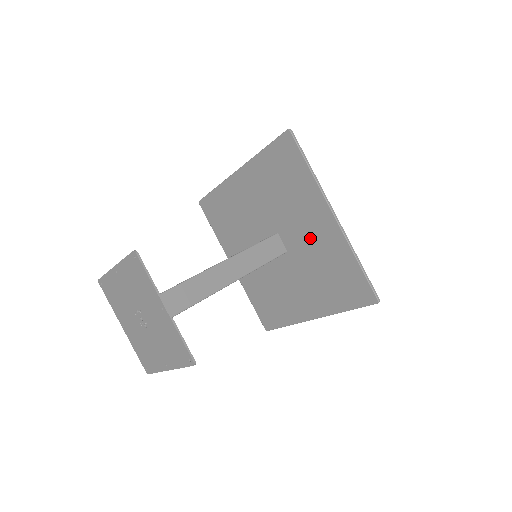
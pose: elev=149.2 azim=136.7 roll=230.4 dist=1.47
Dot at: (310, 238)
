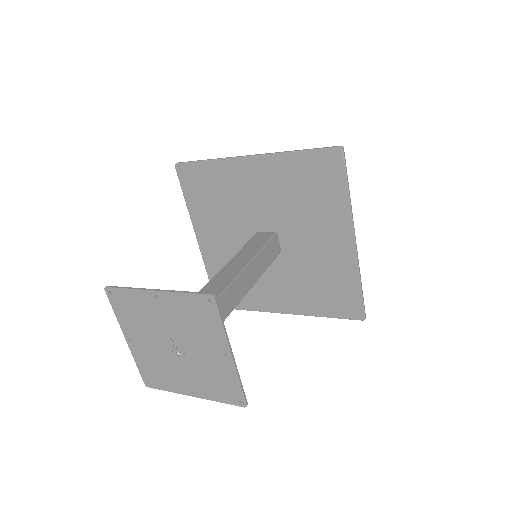
Dot at: (316, 250)
